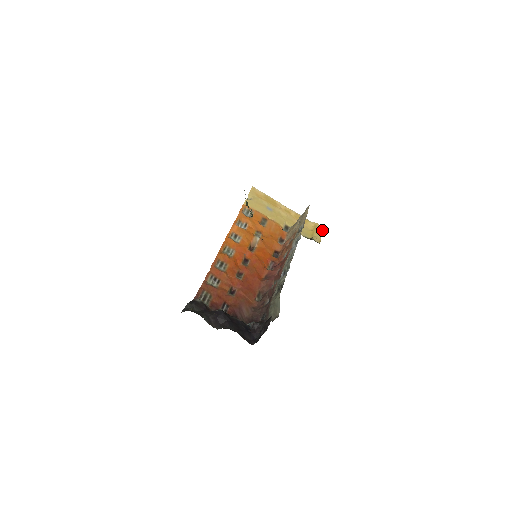
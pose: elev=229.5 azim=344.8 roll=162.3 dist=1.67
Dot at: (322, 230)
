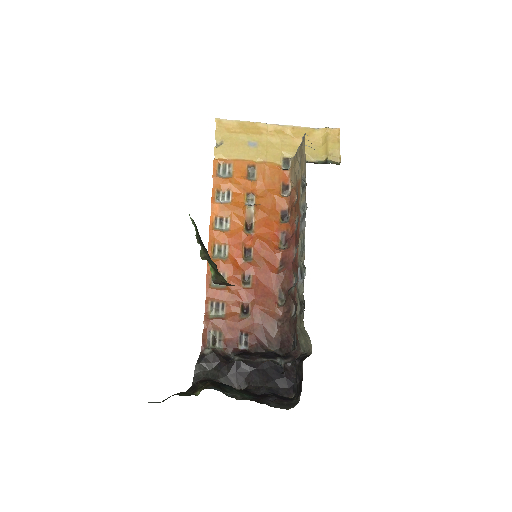
Dot at: (338, 136)
